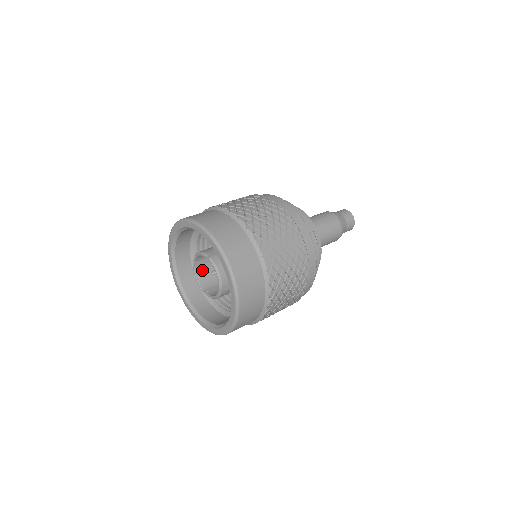
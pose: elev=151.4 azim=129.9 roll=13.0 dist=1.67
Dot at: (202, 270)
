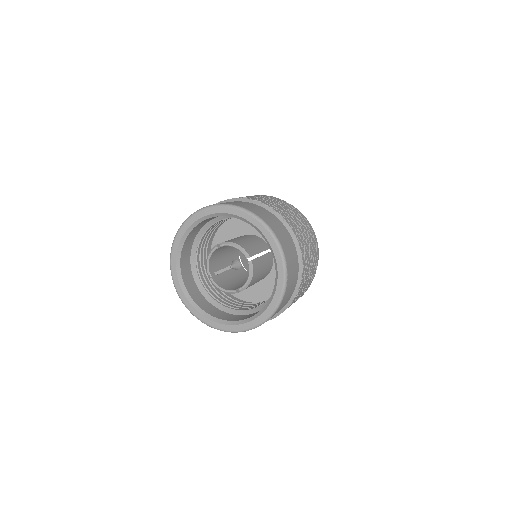
Dot at: (216, 252)
